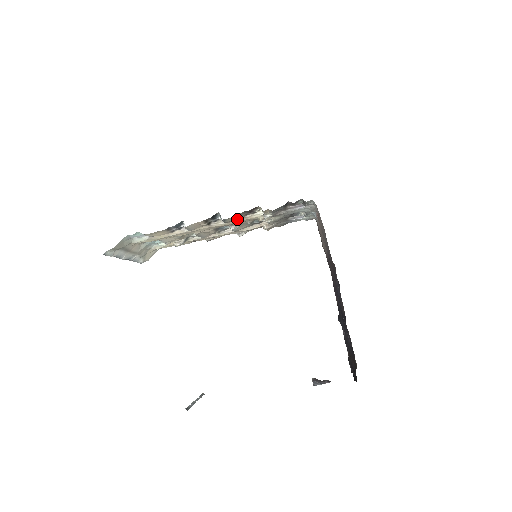
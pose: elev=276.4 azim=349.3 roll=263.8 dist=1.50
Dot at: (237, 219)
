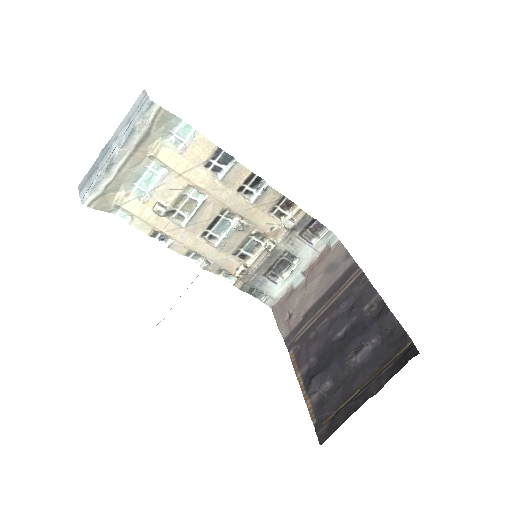
Dot at: (263, 208)
